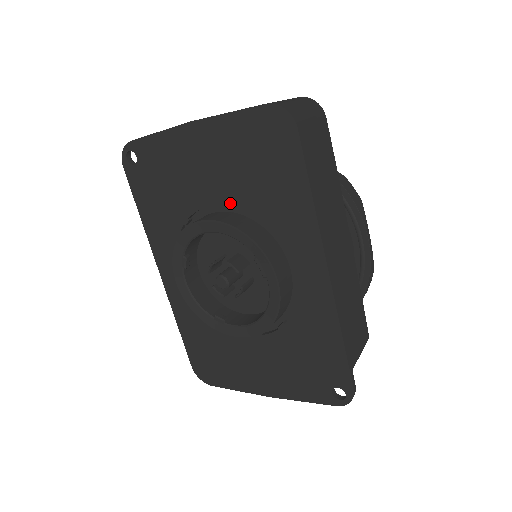
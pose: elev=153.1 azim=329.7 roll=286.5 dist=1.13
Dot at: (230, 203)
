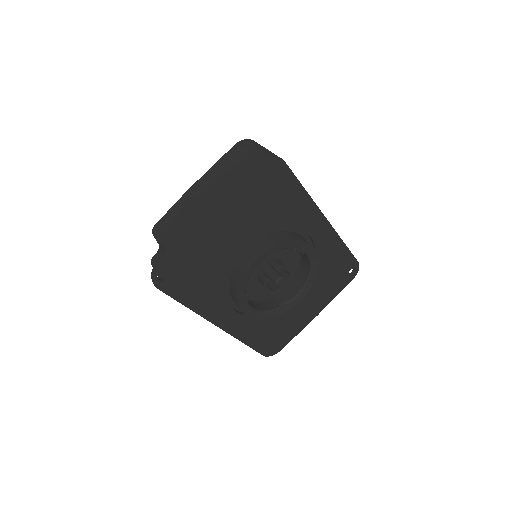
Dot at: (256, 236)
